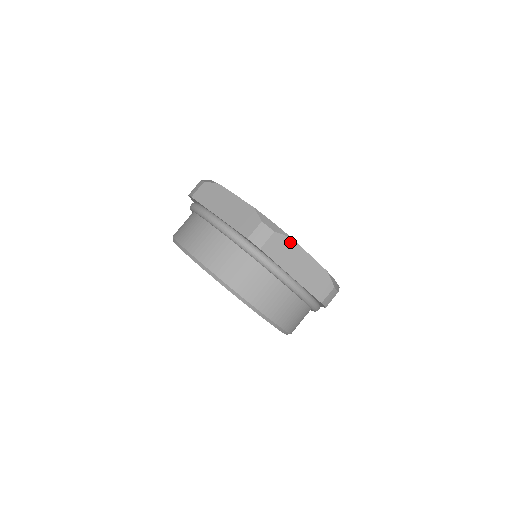
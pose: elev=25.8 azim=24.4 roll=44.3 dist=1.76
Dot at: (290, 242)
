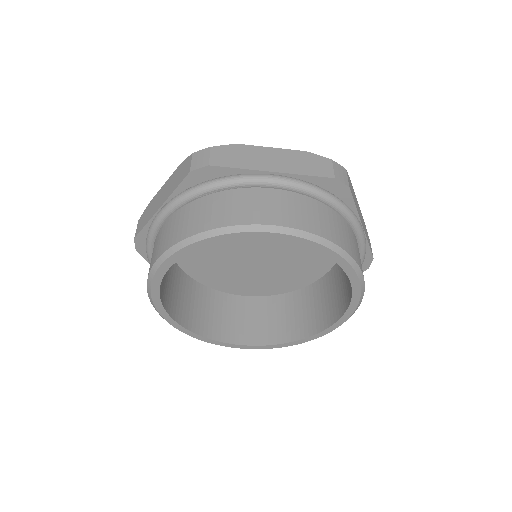
Dot at: (237, 147)
